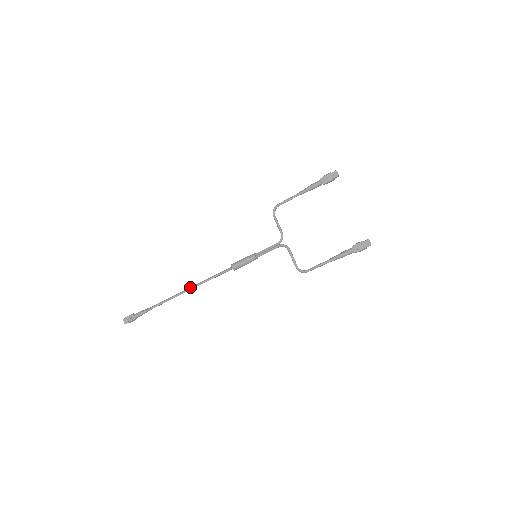
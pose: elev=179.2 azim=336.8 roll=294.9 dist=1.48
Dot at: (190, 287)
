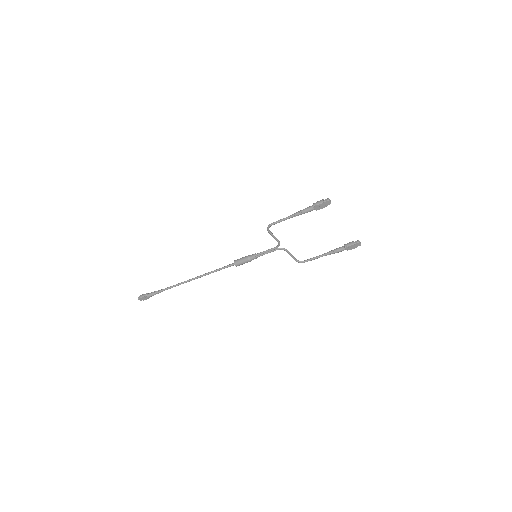
Dot at: (197, 277)
